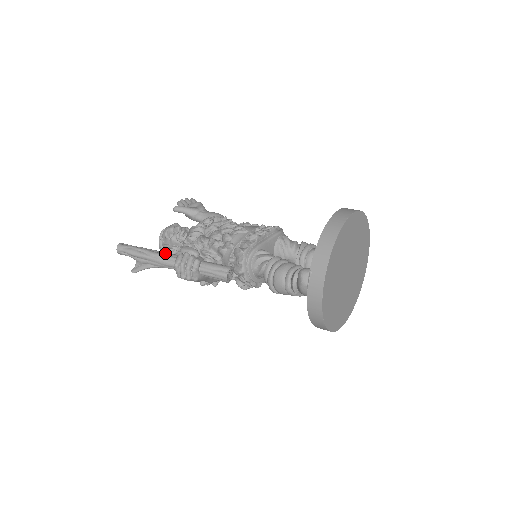
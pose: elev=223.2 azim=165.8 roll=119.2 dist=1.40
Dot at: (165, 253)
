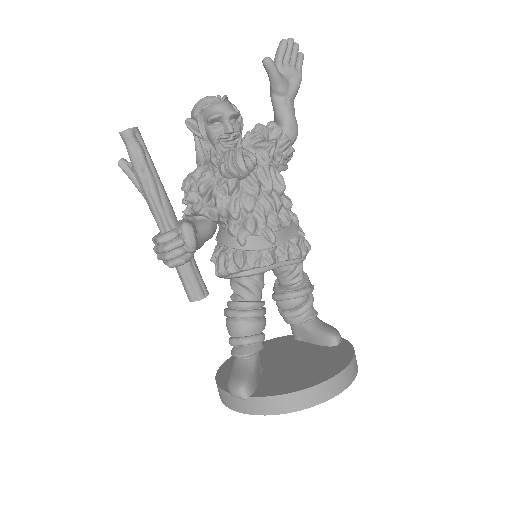
Dot at: (166, 206)
